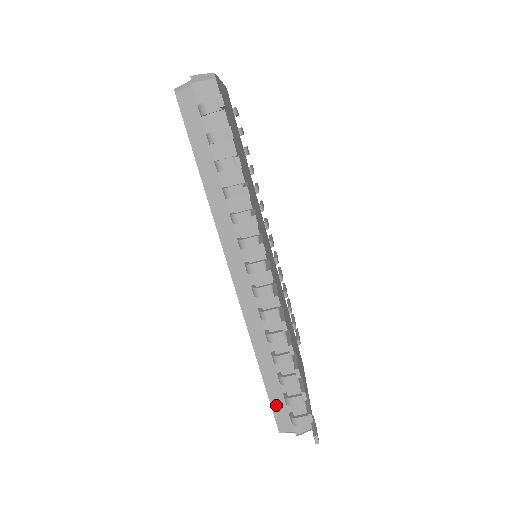
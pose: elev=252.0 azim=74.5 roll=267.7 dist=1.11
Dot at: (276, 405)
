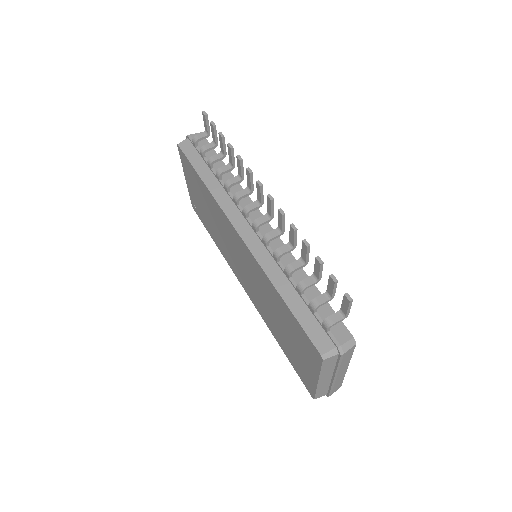
Dot at: (307, 325)
